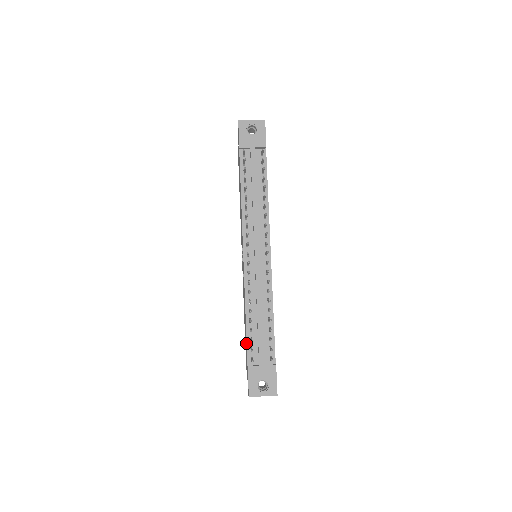
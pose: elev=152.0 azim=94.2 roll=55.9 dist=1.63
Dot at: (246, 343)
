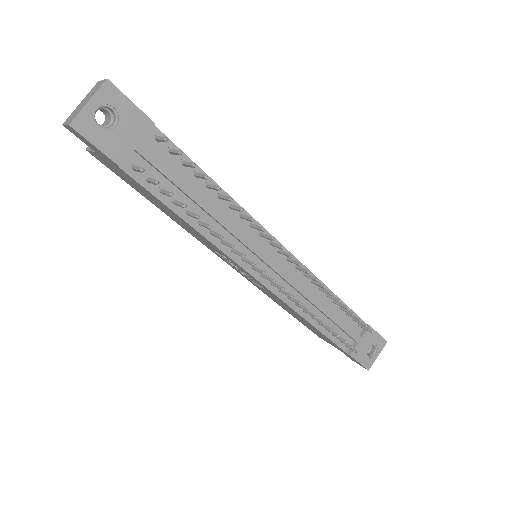
Dot at: occluded
